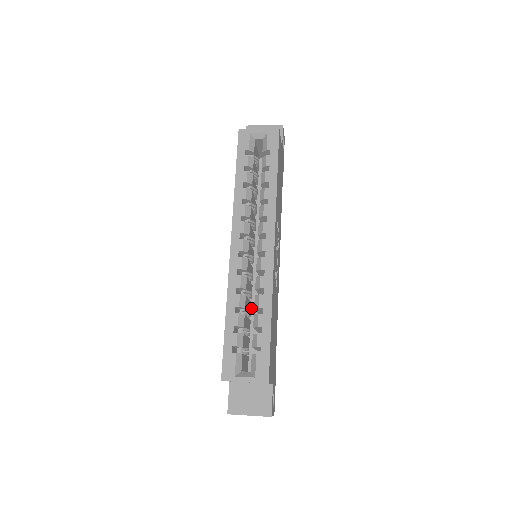
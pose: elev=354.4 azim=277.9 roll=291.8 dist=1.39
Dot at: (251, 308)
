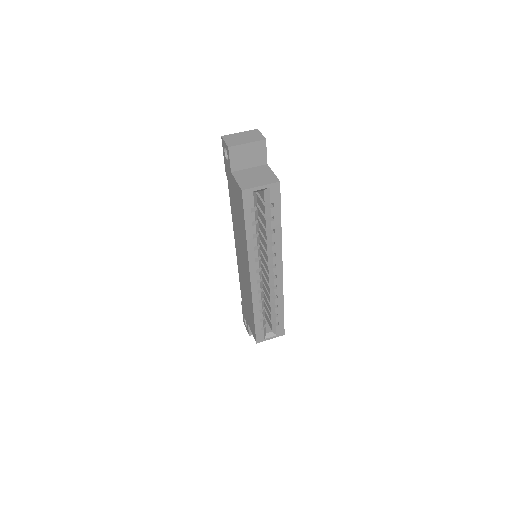
Dot at: occluded
